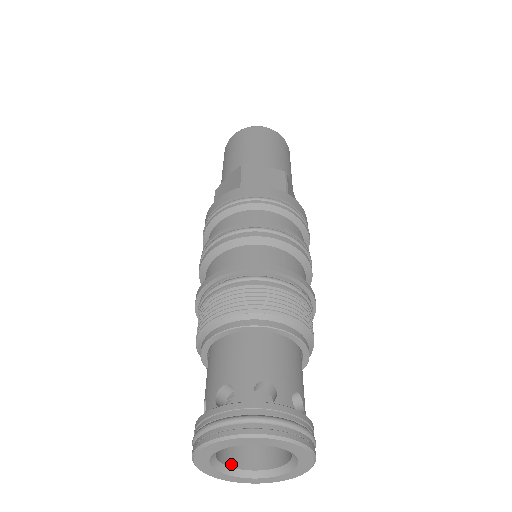
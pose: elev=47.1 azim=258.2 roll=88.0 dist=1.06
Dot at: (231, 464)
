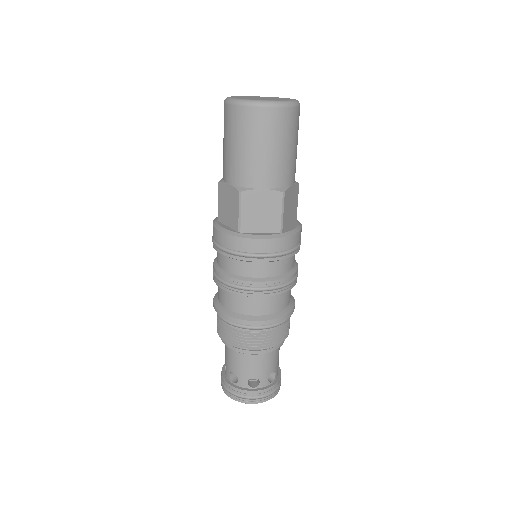
Dot at: occluded
